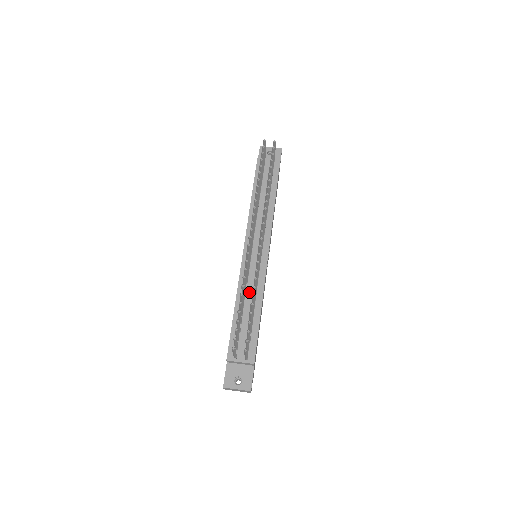
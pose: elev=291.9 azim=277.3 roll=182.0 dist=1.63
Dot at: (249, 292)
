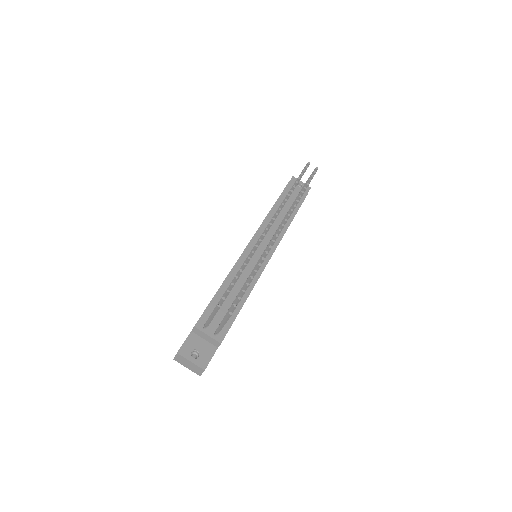
Dot at: (241, 278)
